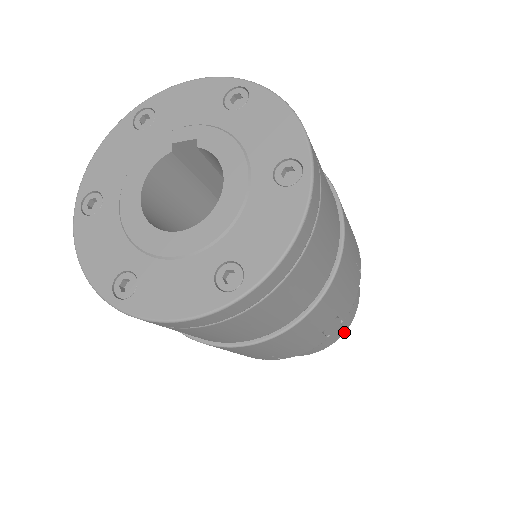
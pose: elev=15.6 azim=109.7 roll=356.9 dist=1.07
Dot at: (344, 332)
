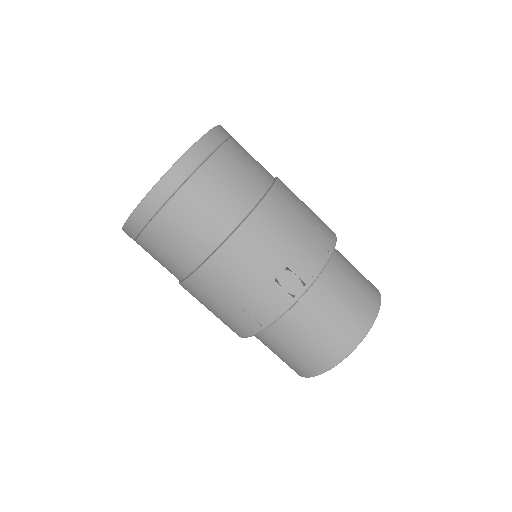
Dot at: (358, 342)
